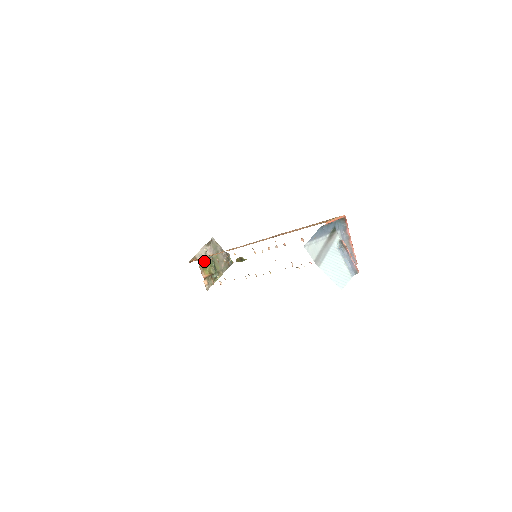
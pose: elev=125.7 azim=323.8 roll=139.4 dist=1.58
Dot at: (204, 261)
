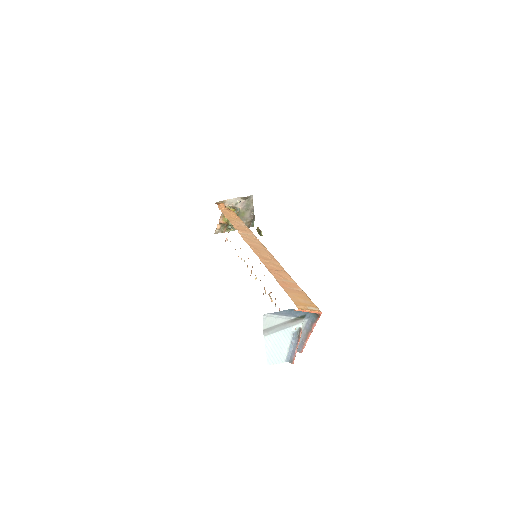
Dot at: occluded
